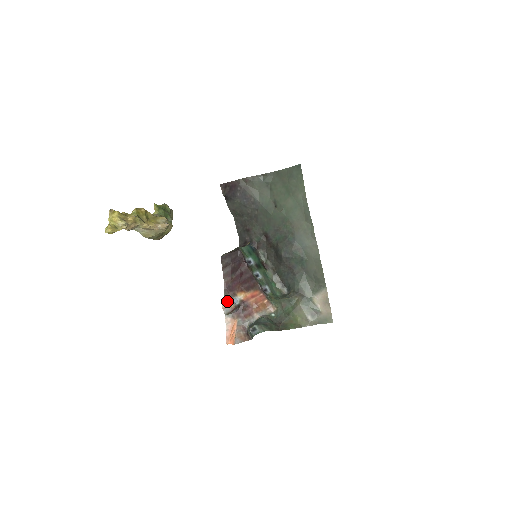
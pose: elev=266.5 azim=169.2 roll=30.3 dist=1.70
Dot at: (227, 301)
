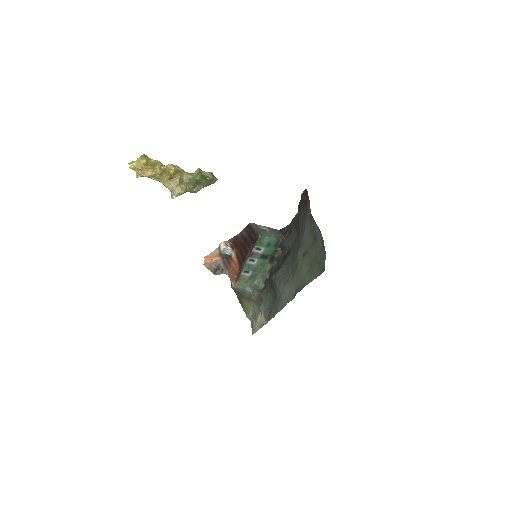
Dot at: (222, 246)
